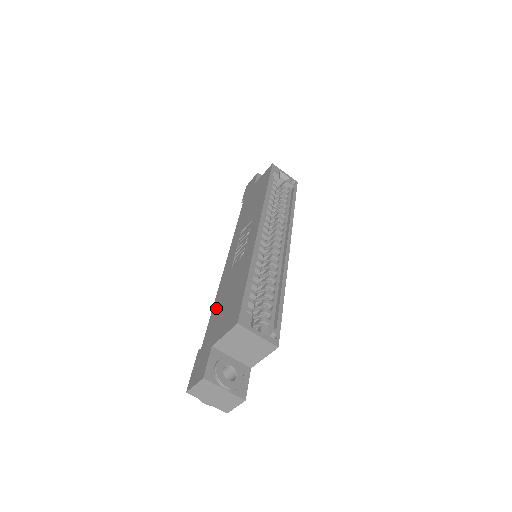
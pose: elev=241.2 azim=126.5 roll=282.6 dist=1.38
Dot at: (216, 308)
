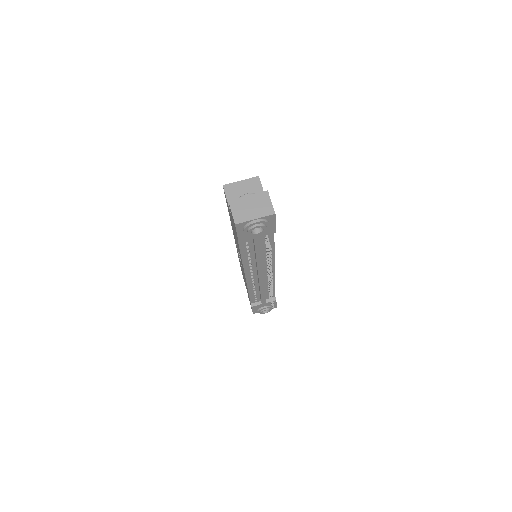
Dot at: (238, 246)
